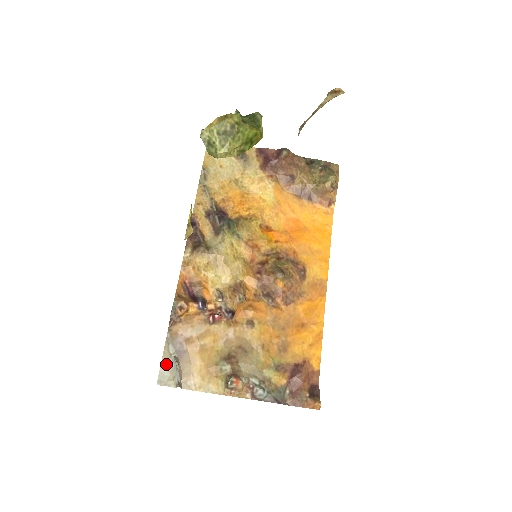
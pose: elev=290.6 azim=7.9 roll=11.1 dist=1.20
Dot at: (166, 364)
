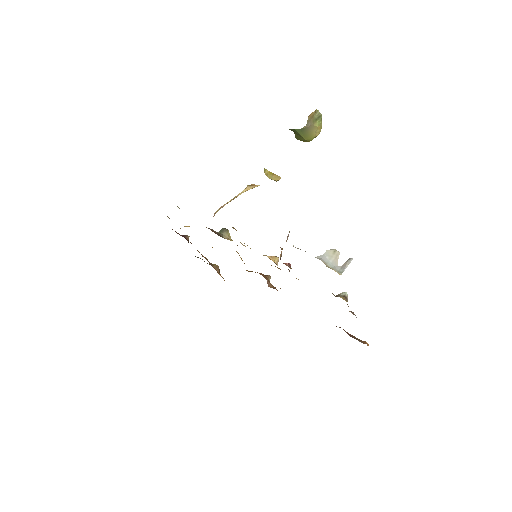
Dot at: (319, 259)
